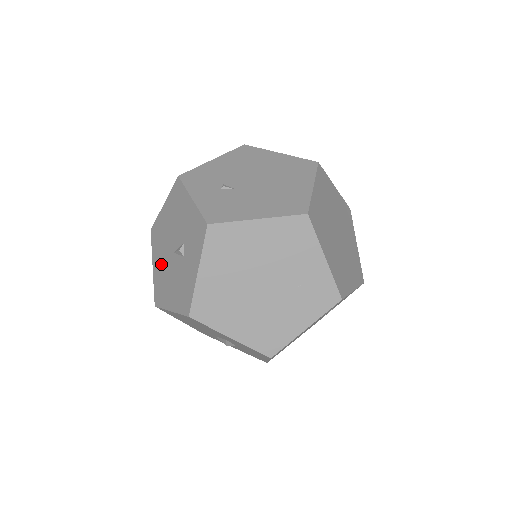
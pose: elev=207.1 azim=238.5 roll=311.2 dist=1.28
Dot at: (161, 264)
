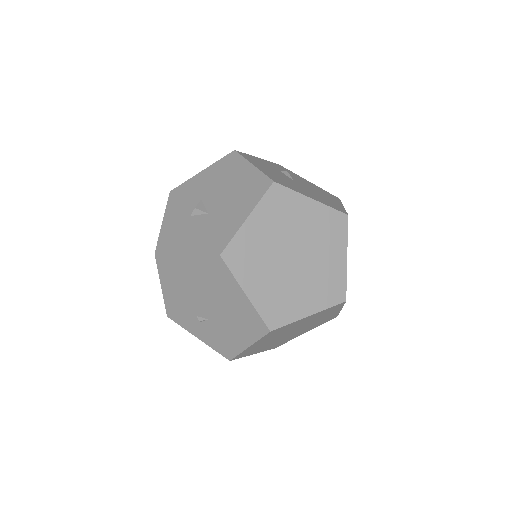
Dot at: occluded
